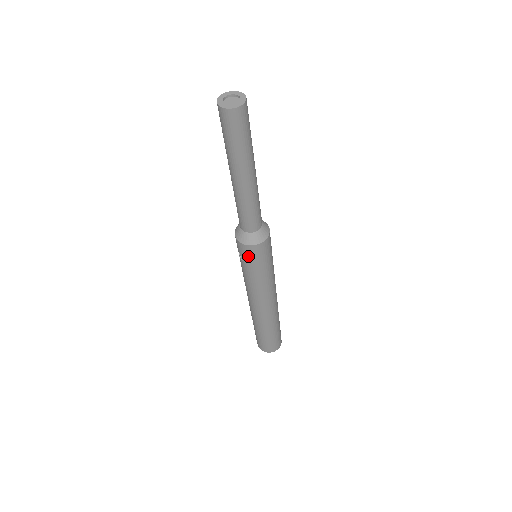
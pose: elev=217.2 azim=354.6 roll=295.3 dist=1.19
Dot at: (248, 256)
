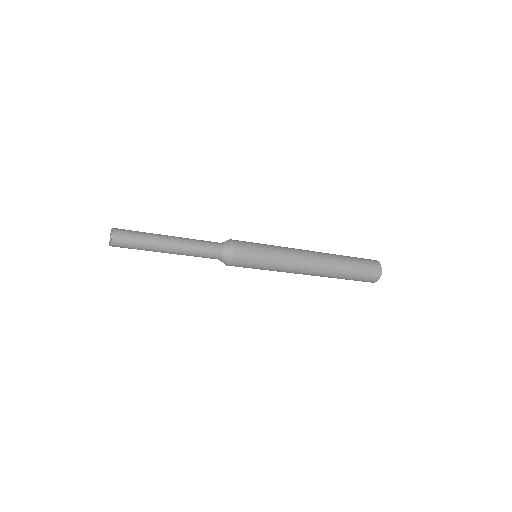
Dot at: occluded
